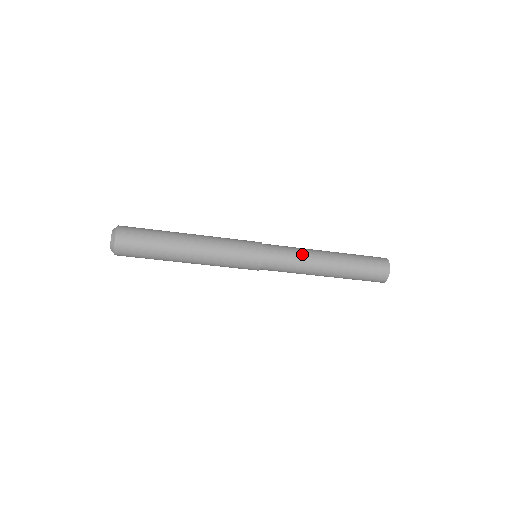
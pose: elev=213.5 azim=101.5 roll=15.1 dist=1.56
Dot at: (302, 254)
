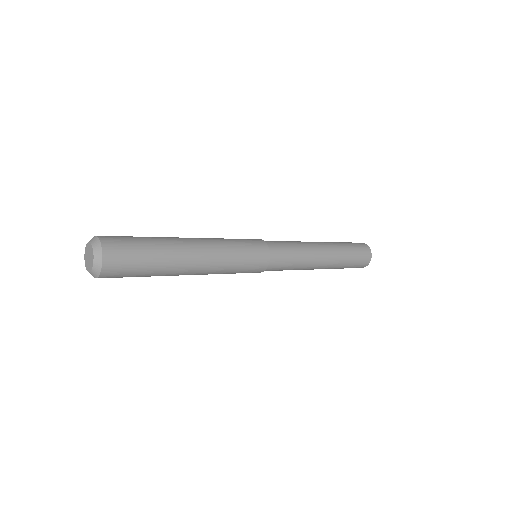
Dot at: (302, 247)
